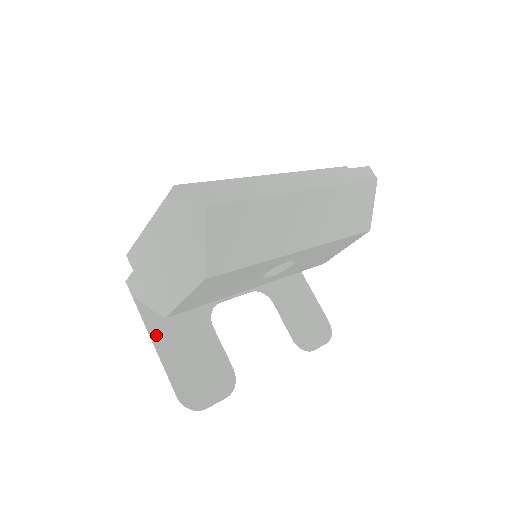
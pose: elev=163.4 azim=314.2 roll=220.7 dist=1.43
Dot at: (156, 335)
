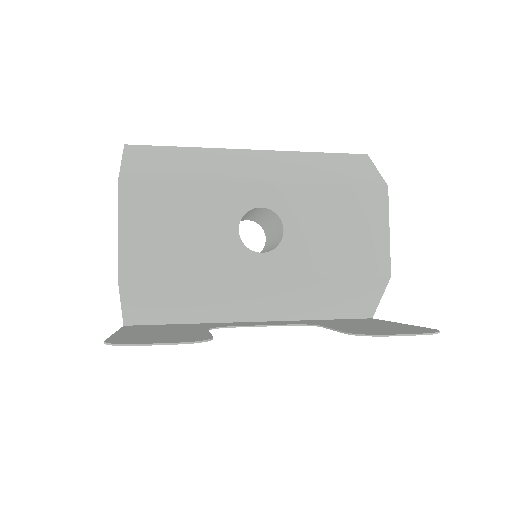
Dot at: (125, 331)
